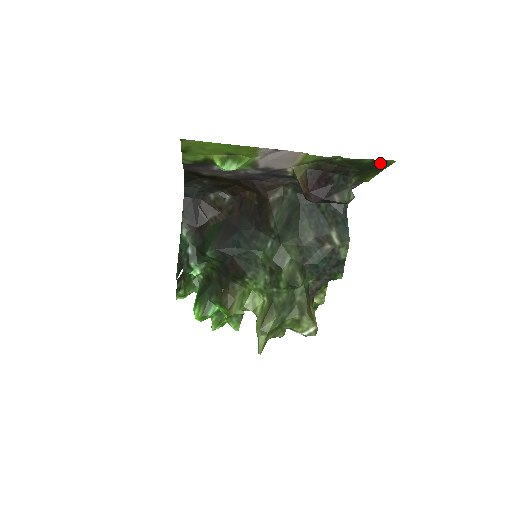
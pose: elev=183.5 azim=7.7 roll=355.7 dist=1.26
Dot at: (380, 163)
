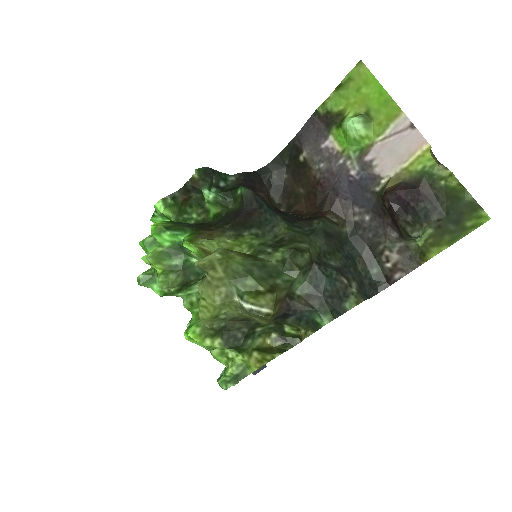
Dot at: (473, 214)
